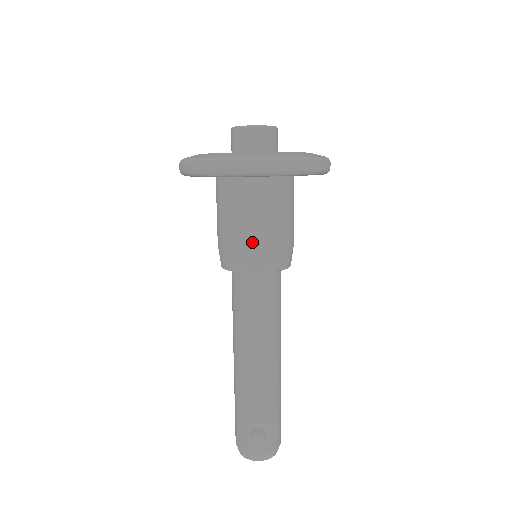
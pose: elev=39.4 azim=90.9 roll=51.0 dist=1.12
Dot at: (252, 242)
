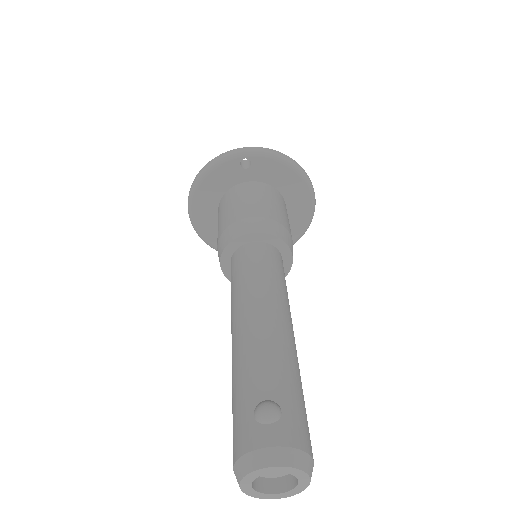
Dot at: (248, 213)
